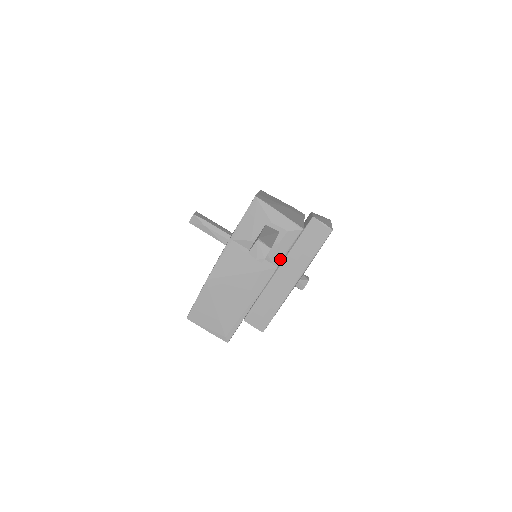
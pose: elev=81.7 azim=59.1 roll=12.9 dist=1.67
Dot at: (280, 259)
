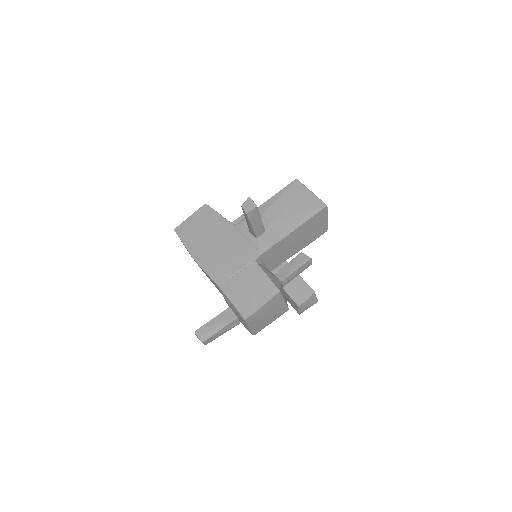
Dot at: occluded
